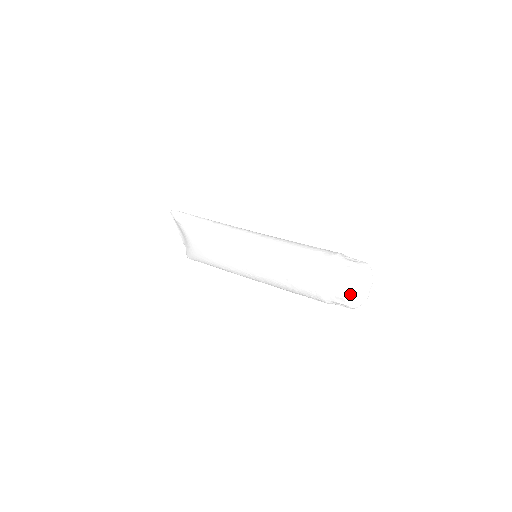
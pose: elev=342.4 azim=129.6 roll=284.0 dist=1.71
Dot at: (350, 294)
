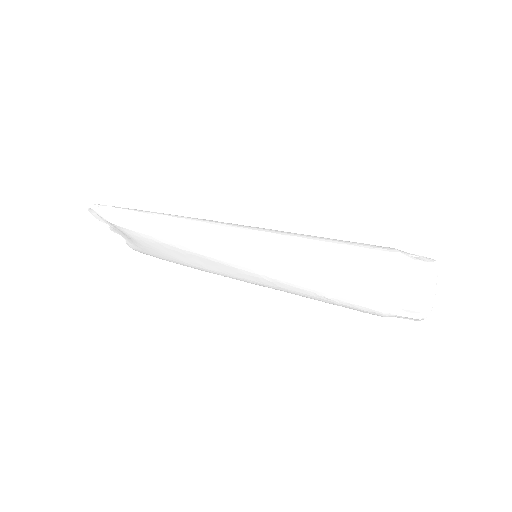
Dot at: occluded
